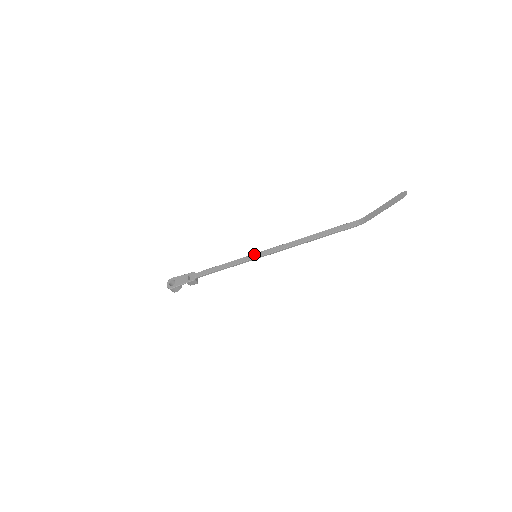
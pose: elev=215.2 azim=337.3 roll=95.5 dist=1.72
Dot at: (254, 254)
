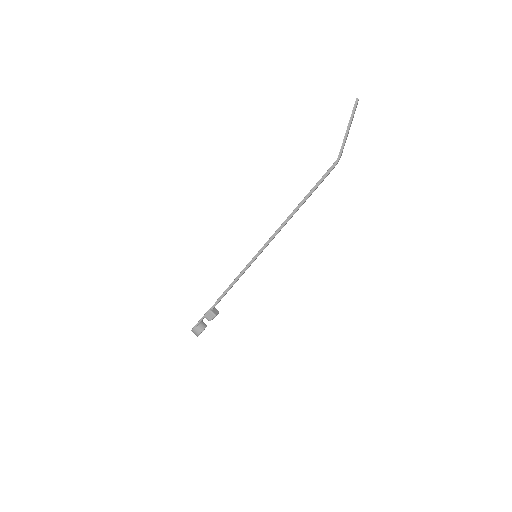
Dot at: occluded
